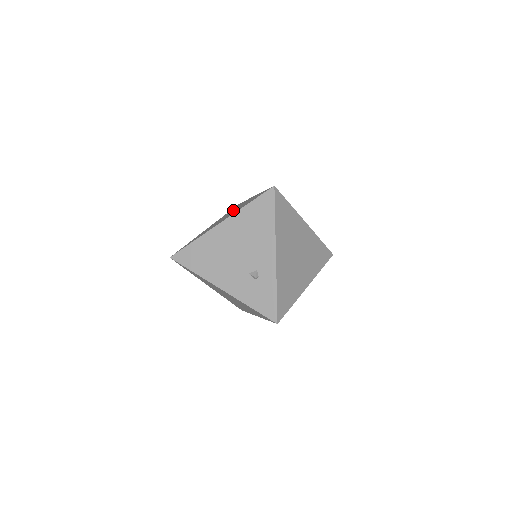
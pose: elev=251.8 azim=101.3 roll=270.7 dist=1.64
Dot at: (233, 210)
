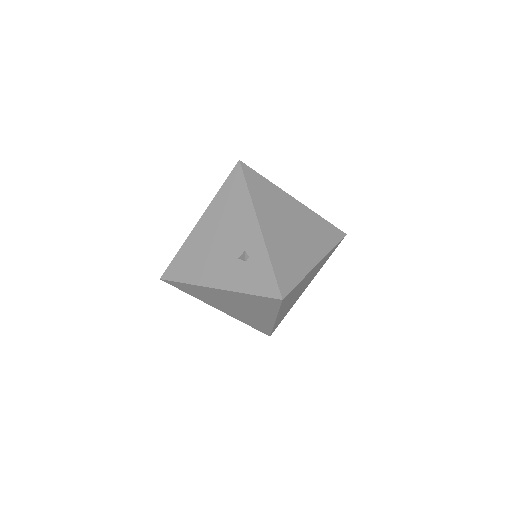
Dot at: occluded
